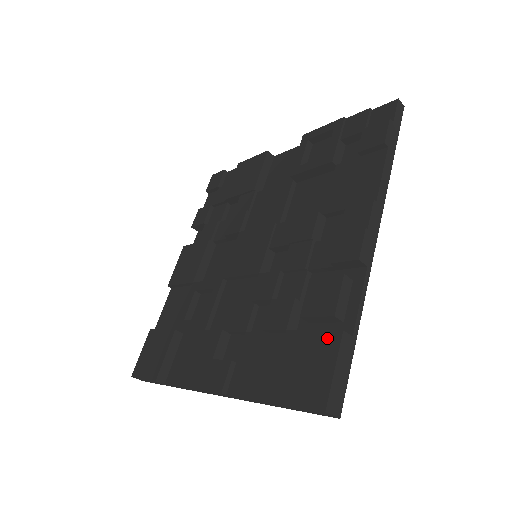
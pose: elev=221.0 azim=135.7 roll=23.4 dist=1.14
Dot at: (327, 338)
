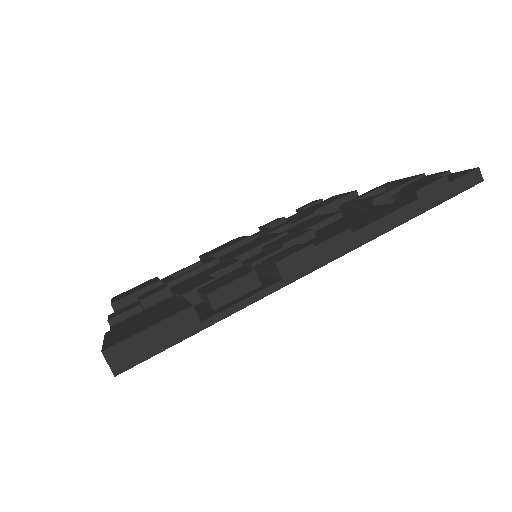
Dot at: (181, 306)
